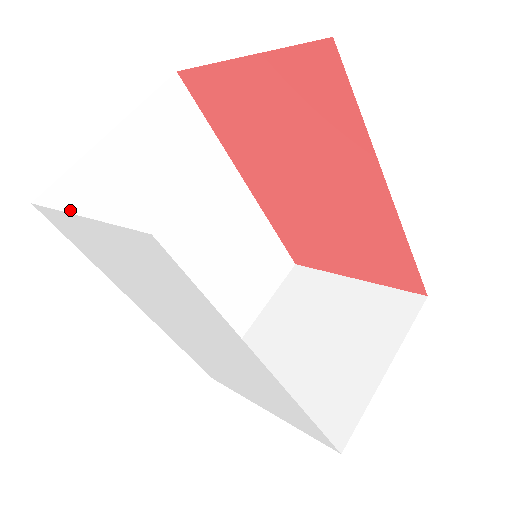
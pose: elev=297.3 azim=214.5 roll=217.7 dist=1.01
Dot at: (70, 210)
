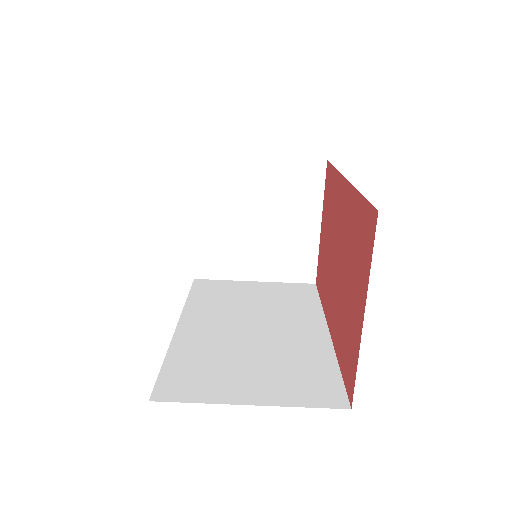
Dot at: occluded
